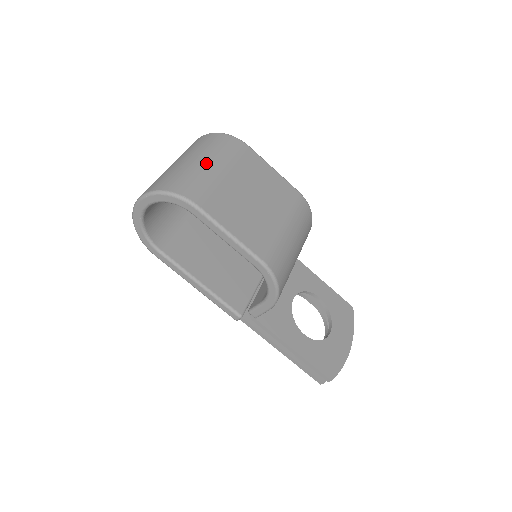
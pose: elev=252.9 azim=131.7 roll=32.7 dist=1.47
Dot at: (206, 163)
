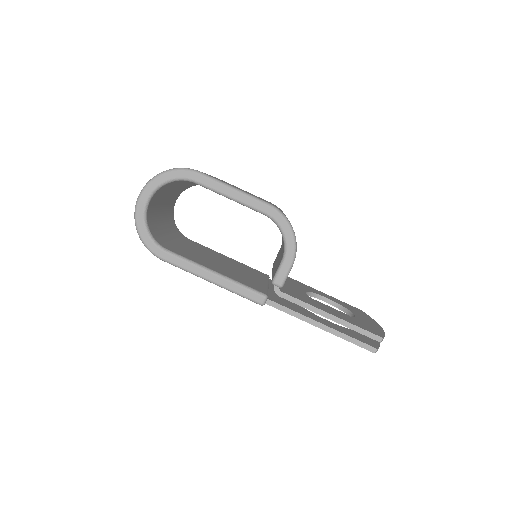
Dot at: occluded
